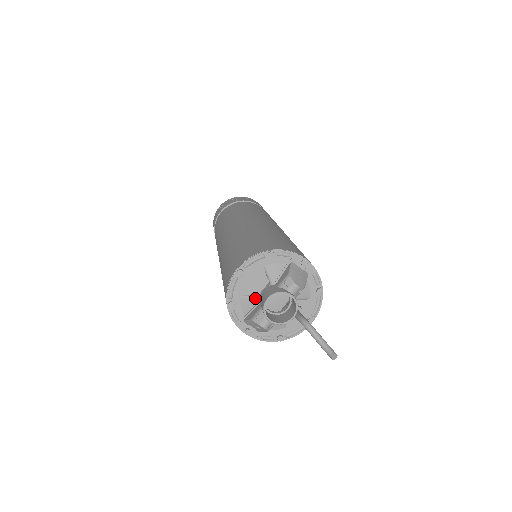
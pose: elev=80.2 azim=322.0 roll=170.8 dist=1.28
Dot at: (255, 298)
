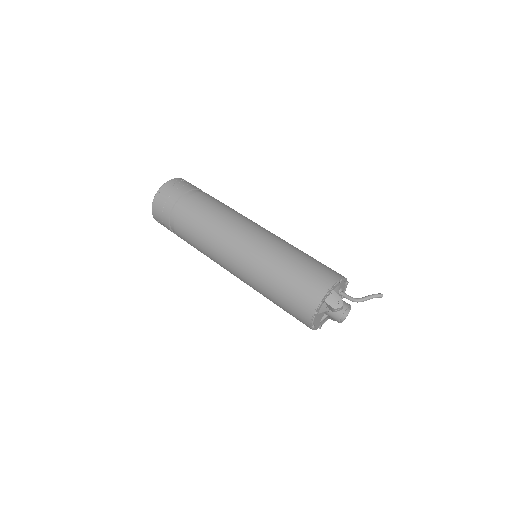
Dot at: (326, 317)
